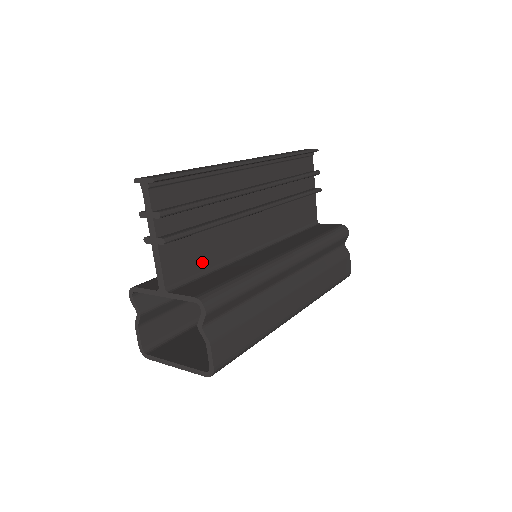
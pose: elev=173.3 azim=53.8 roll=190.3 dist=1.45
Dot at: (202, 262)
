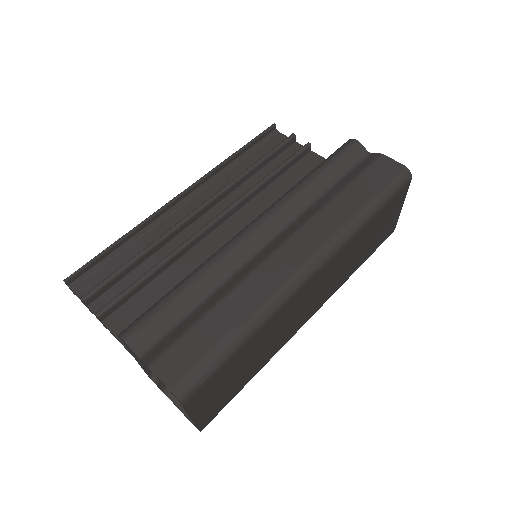
Dot at: occluded
